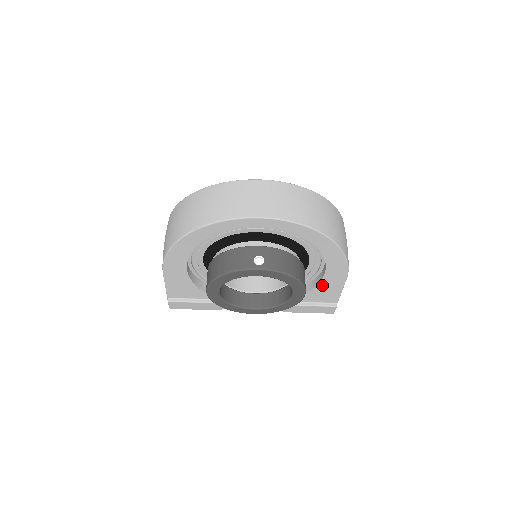
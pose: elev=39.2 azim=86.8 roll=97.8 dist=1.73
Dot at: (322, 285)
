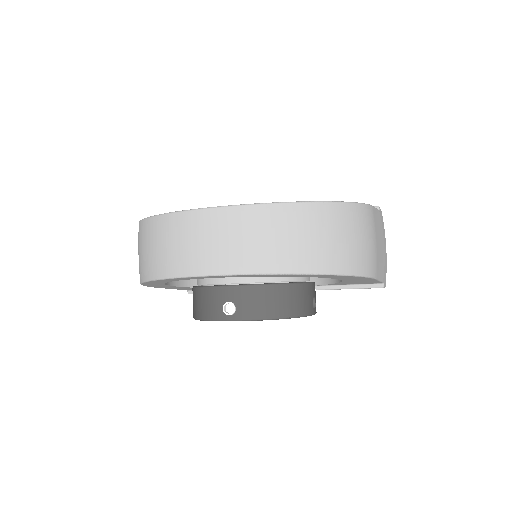
Dot at: (348, 281)
